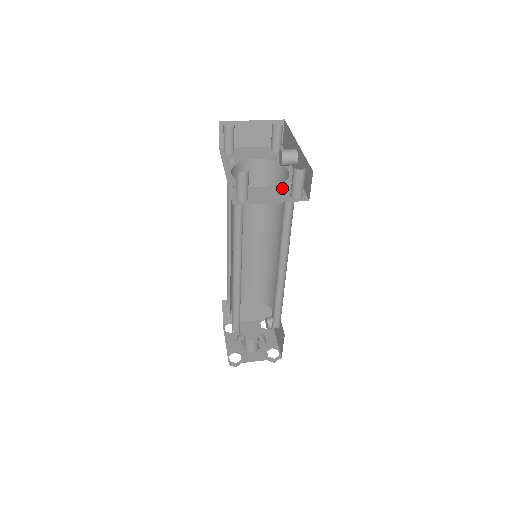
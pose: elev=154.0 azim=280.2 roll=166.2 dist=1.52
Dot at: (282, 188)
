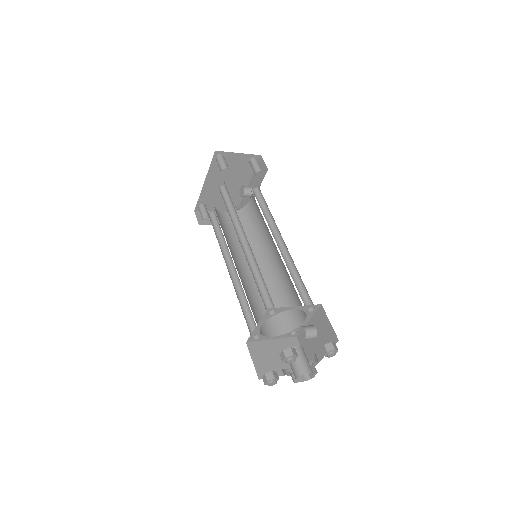
Dot at: occluded
